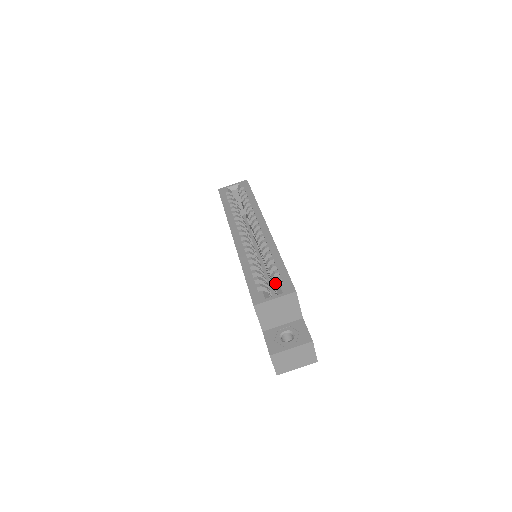
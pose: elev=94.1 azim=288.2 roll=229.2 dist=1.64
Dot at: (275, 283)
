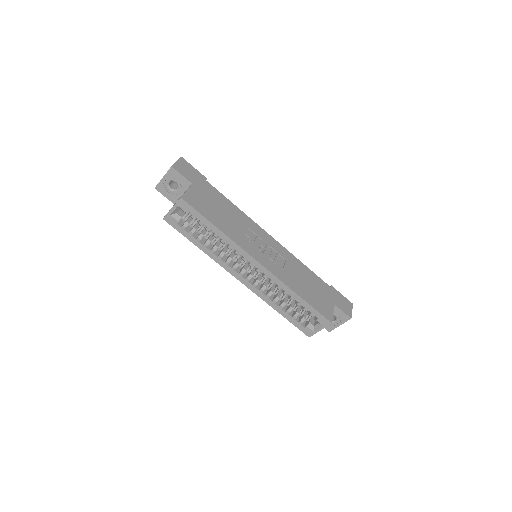
Dot at: occluded
